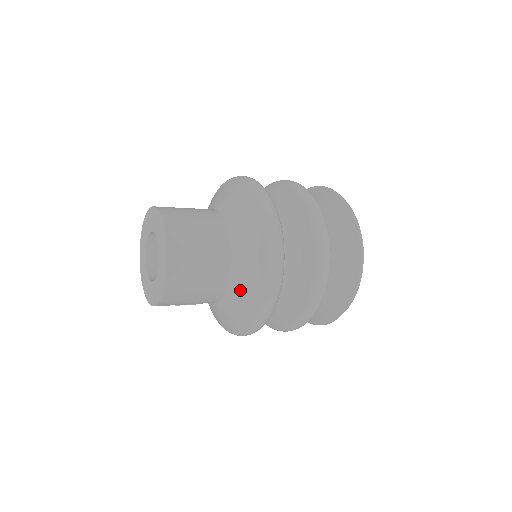
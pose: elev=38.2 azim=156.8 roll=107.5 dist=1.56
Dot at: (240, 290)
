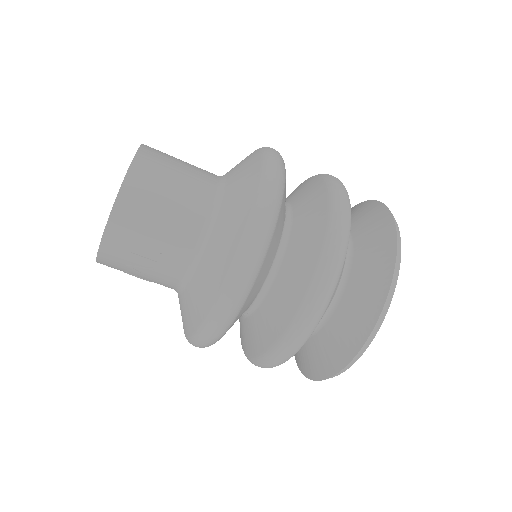
Dot at: (222, 224)
